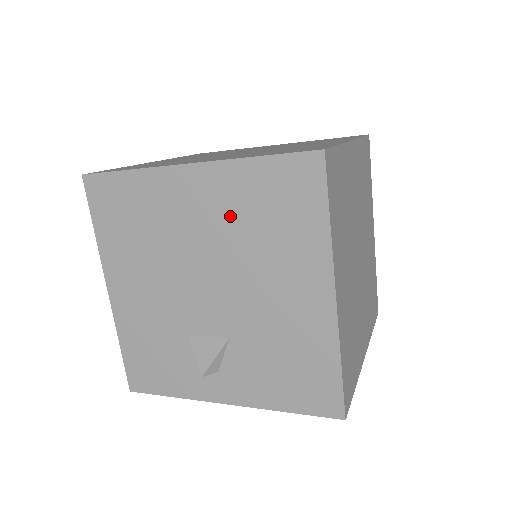
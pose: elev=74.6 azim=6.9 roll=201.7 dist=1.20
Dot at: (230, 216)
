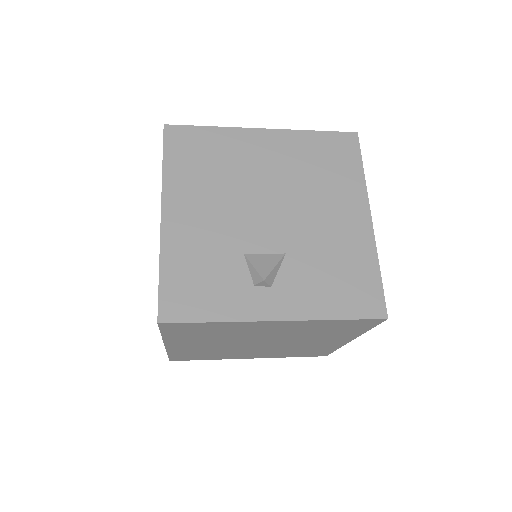
Dot at: (293, 162)
